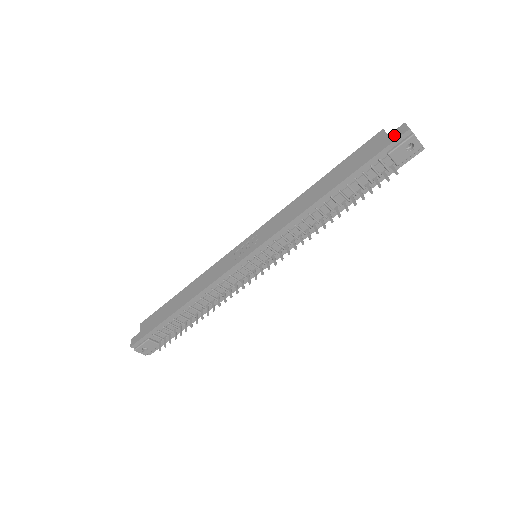
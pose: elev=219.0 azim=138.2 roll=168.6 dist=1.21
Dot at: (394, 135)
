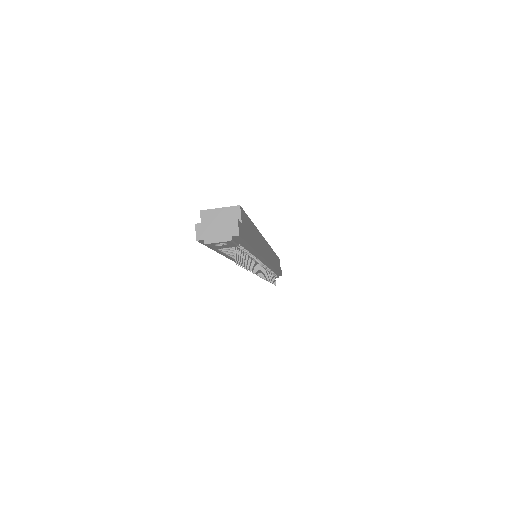
Dot at: occluded
